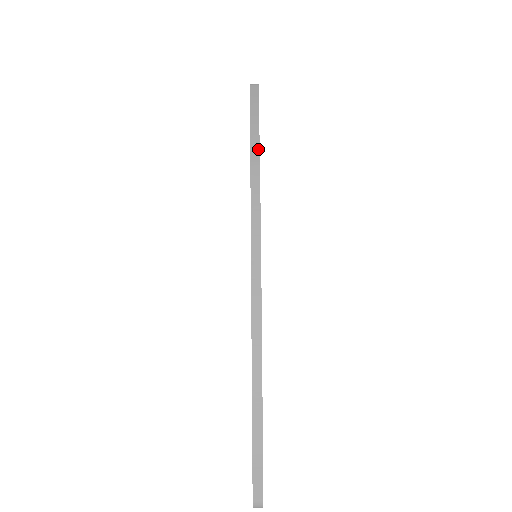
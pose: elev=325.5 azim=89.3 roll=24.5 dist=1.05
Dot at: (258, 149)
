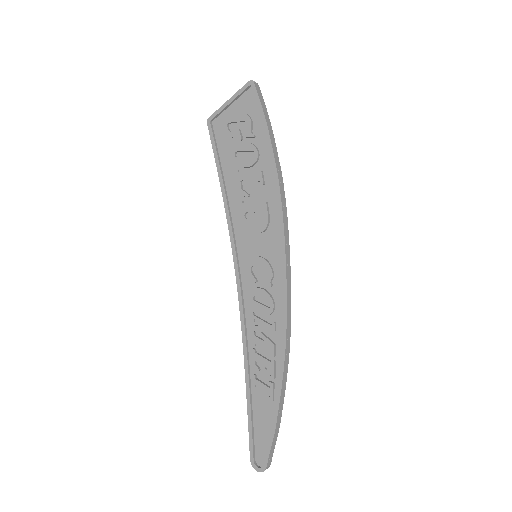
Dot at: (278, 159)
